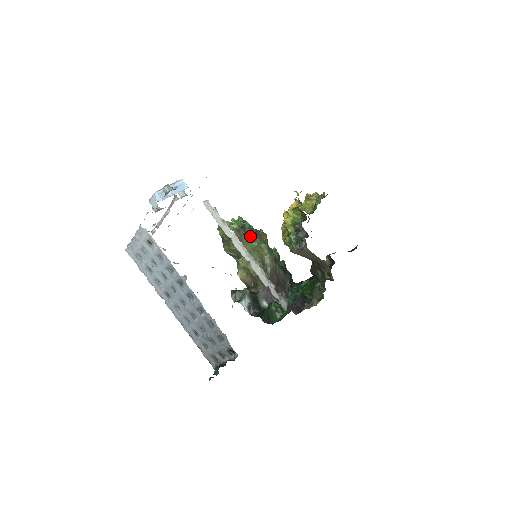
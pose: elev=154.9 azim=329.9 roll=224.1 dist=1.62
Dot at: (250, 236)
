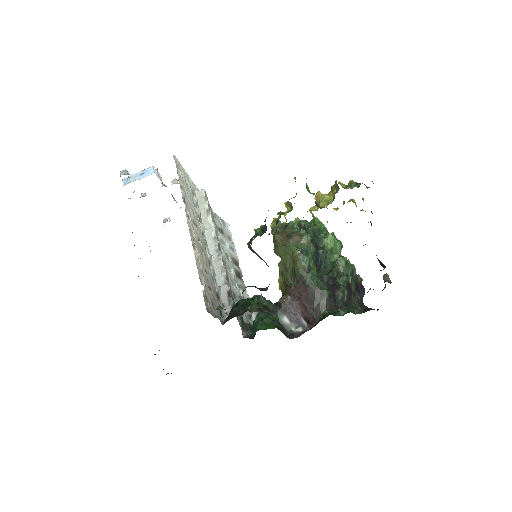
Dot at: (283, 236)
